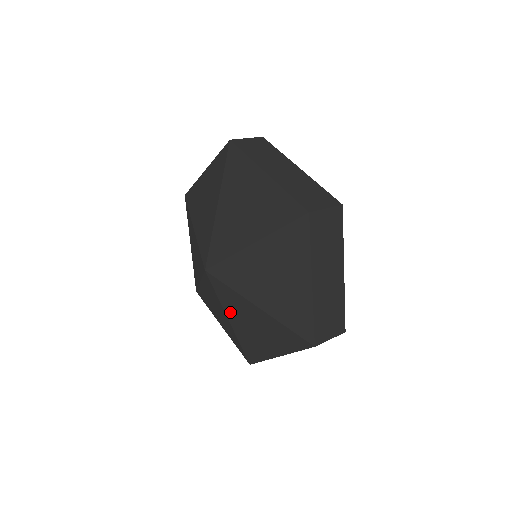
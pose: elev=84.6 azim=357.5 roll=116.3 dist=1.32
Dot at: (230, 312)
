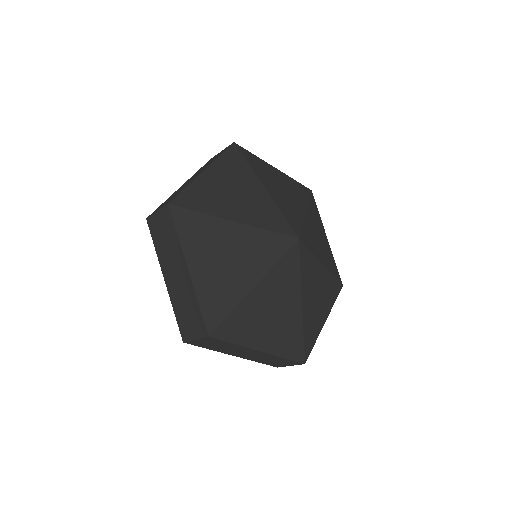
Dot at: occluded
